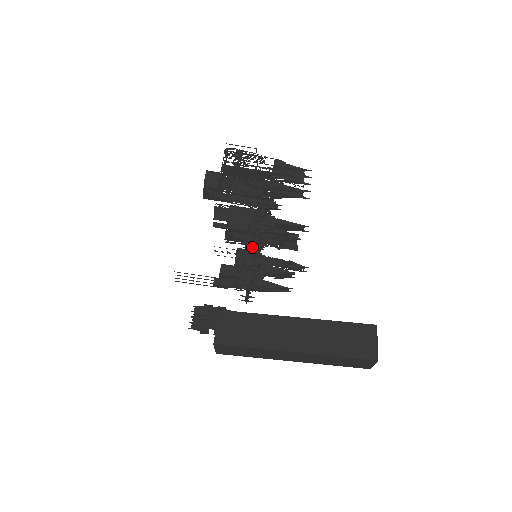
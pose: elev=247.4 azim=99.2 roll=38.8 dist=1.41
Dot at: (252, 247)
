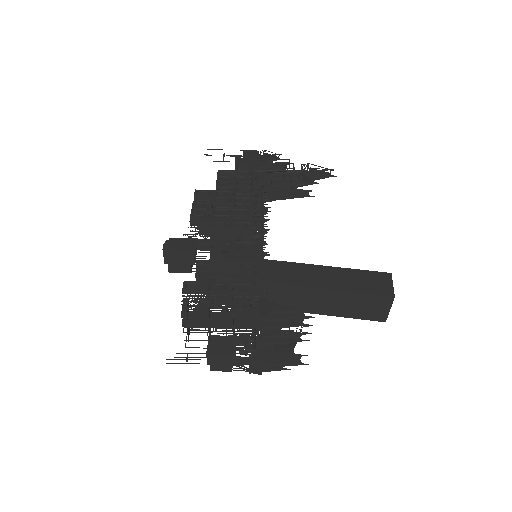
Dot at: occluded
